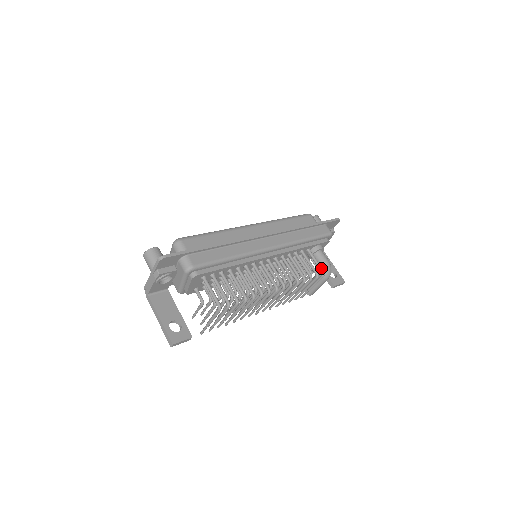
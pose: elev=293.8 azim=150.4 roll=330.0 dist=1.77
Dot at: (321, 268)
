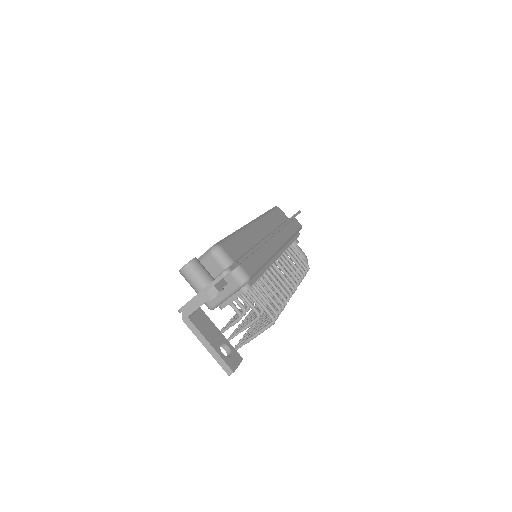
Dot at: (306, 263)
